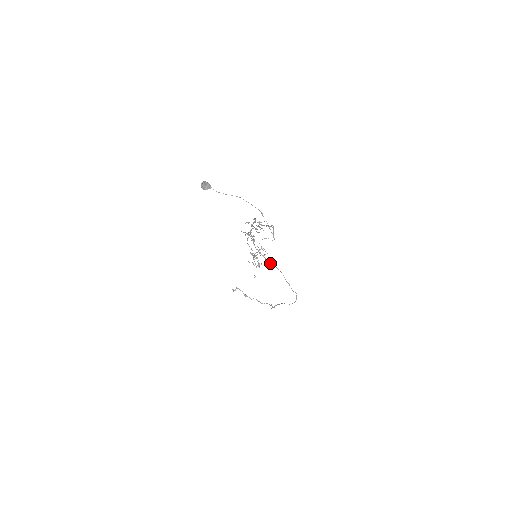
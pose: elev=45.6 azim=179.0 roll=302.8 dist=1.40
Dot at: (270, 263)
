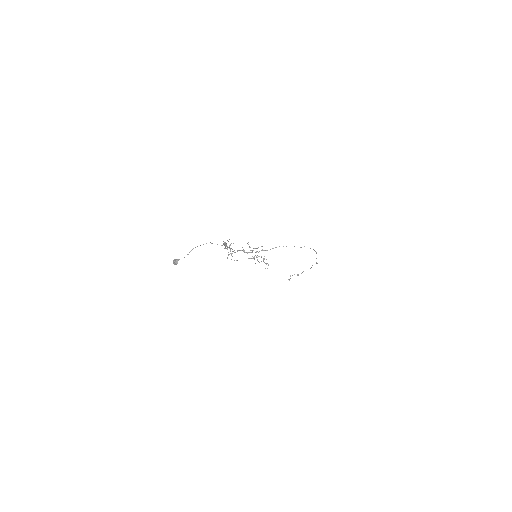
Dot at: (270, 249)
